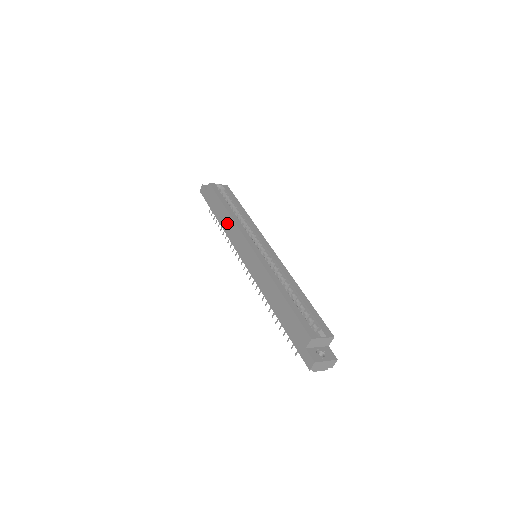
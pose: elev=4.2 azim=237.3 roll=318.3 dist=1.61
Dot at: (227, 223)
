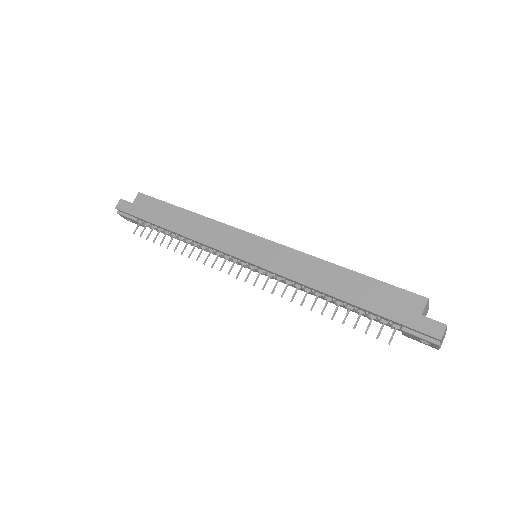
Dot at: (194, 226)
